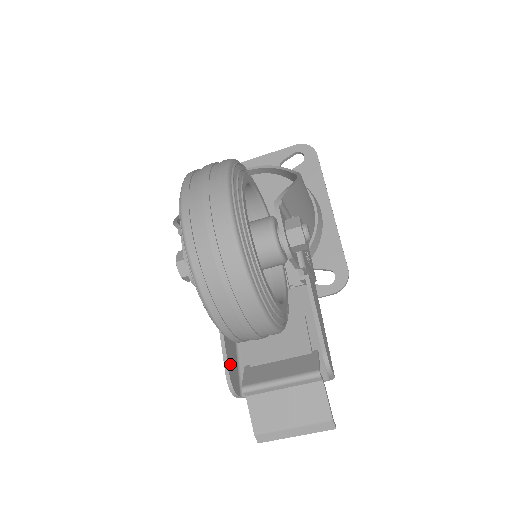
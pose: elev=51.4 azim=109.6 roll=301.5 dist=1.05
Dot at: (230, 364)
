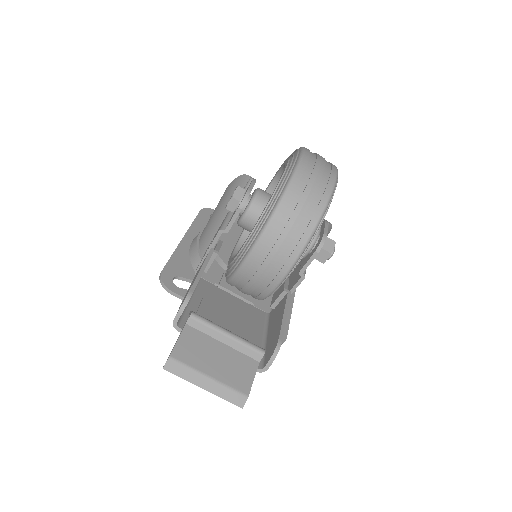
Dot at: occluded
